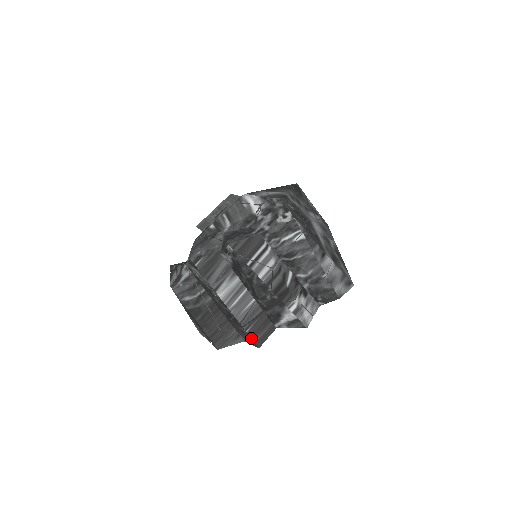
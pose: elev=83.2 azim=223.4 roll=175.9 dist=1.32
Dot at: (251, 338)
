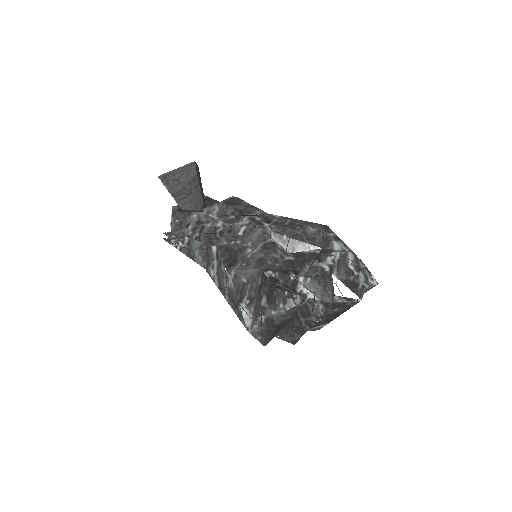
Dot at: occluded
